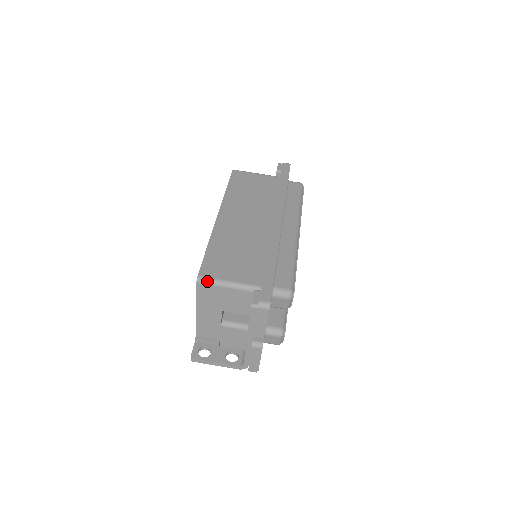
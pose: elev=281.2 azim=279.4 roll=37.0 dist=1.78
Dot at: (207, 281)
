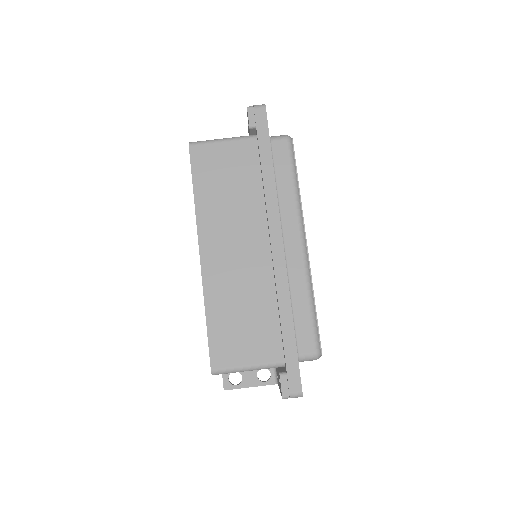
Dot at: (223, 373)
